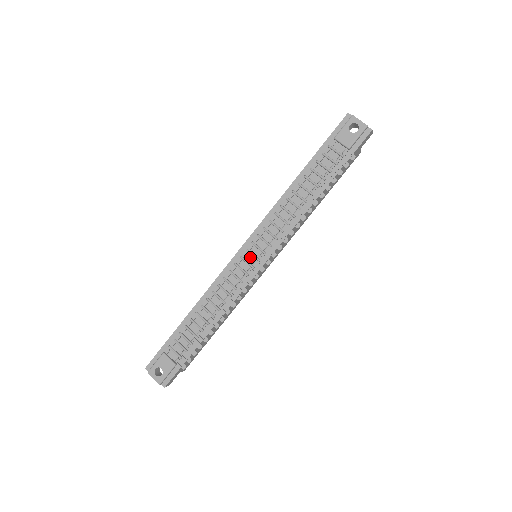
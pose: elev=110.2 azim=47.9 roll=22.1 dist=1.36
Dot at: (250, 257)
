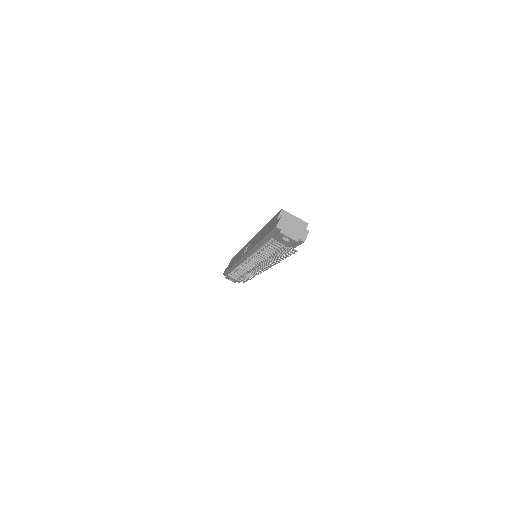
Dot at: (251, 263)
